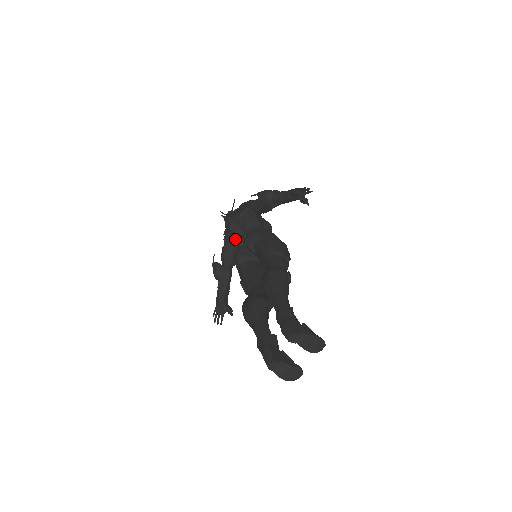
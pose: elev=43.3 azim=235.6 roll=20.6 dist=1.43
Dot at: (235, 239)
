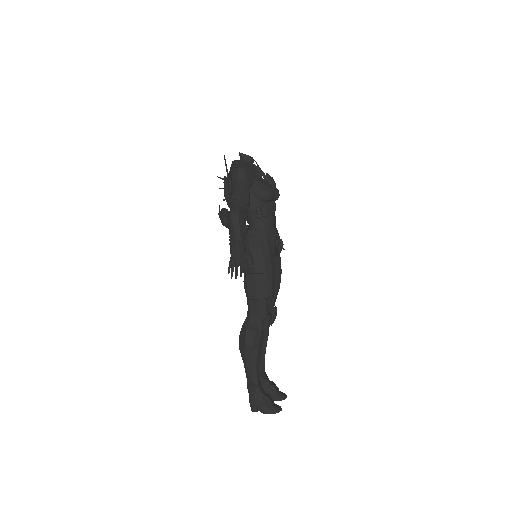
Dot at: occluded
